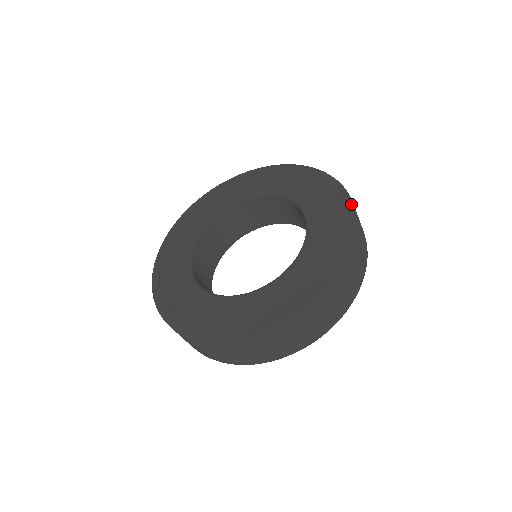
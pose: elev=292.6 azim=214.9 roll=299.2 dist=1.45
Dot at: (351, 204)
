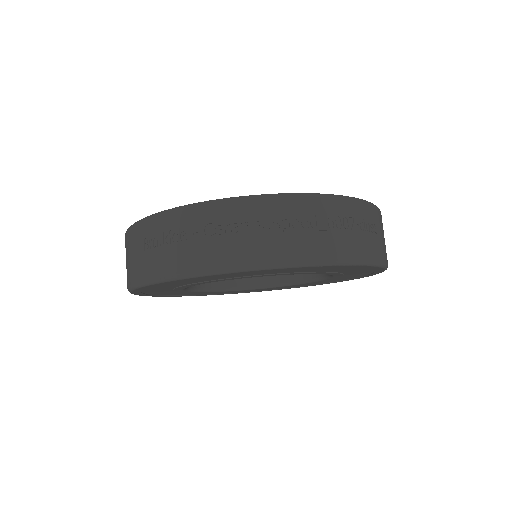
Dot at: (362, 199)
